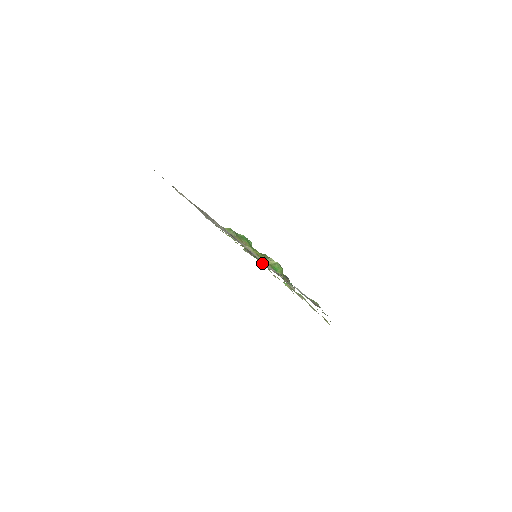
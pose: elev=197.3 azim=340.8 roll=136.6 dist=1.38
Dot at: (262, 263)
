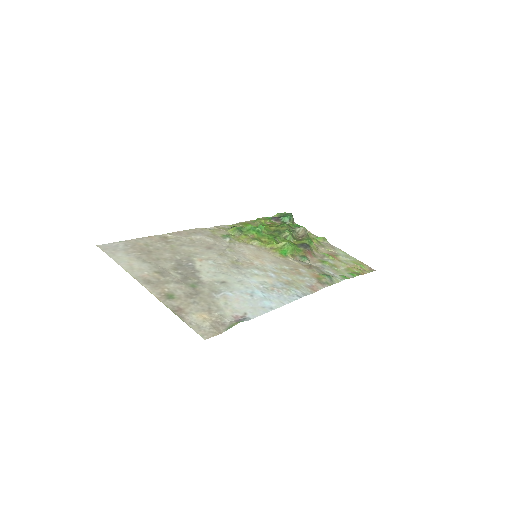
Dot at: occluded
